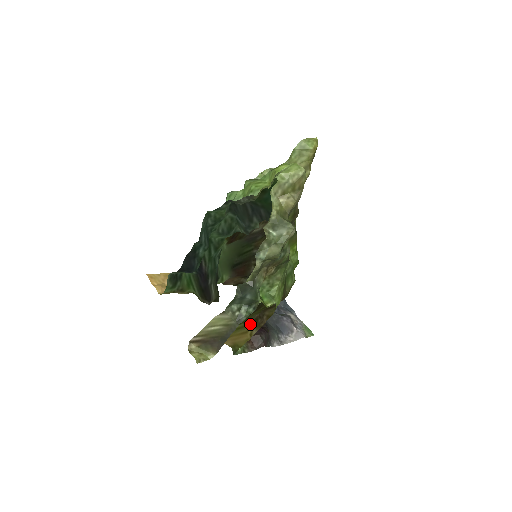
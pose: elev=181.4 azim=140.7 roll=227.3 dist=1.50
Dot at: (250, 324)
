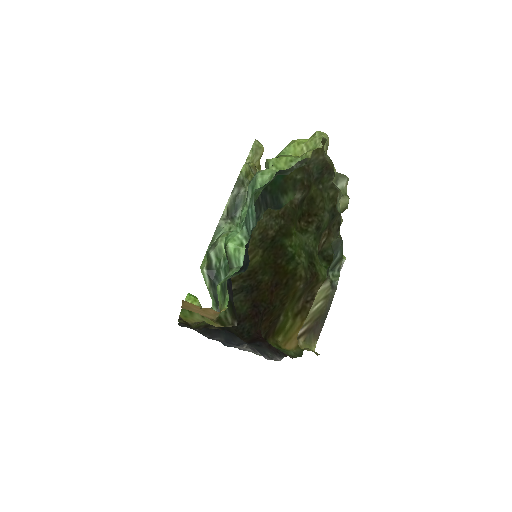
Dot at: (300, 315)
